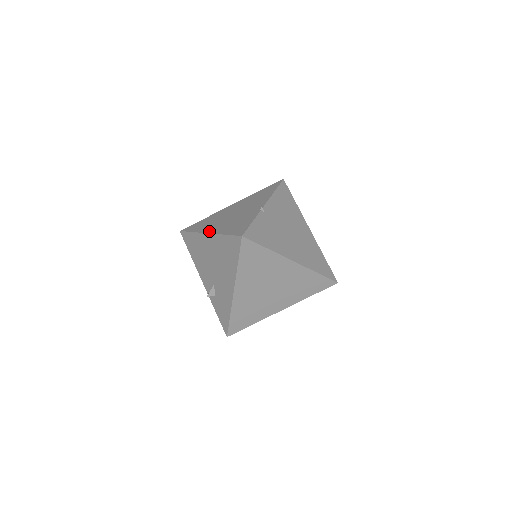
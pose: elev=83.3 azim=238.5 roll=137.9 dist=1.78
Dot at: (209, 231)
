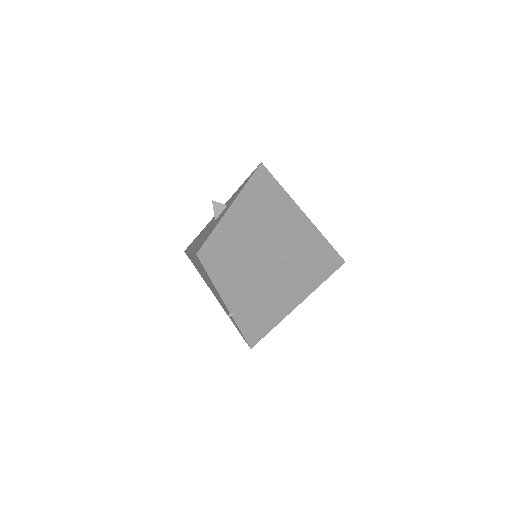
Dot at: occluded
